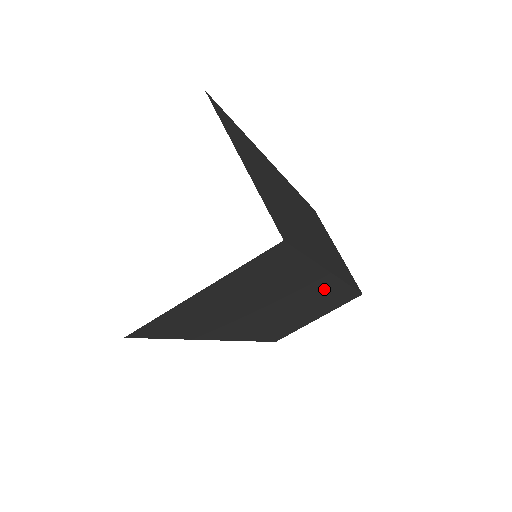
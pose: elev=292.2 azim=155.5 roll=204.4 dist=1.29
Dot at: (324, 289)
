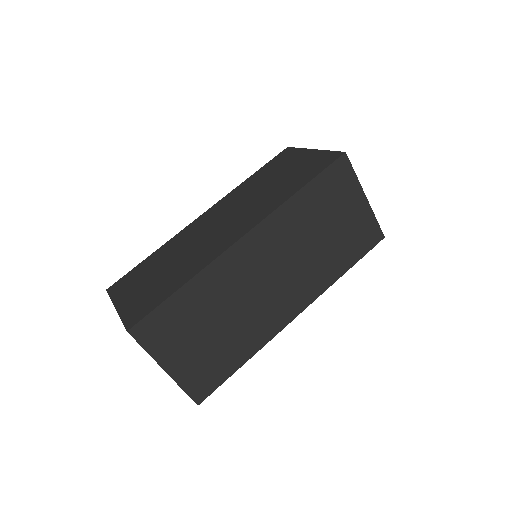
Dot at: occluded
